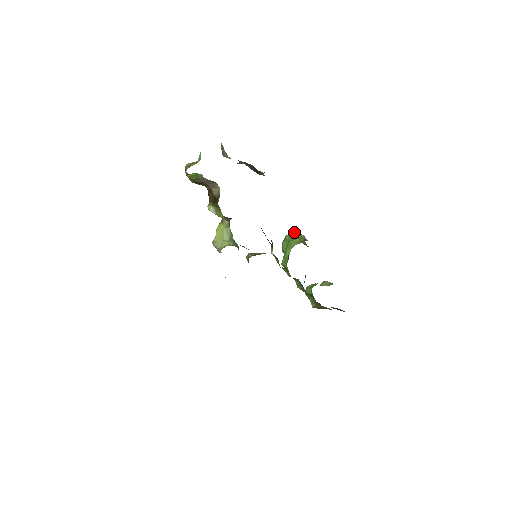
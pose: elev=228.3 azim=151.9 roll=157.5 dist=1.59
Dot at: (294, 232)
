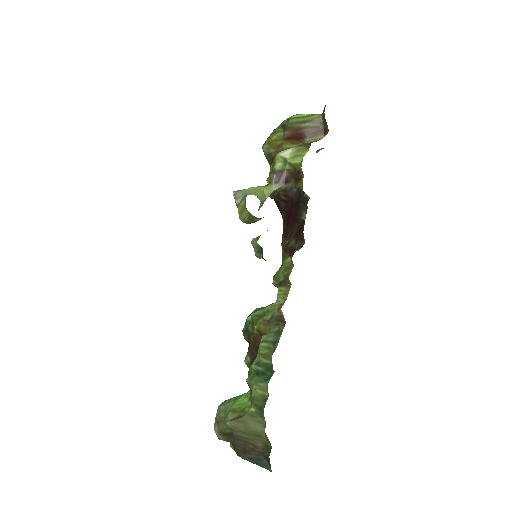
Dot at: occluded
